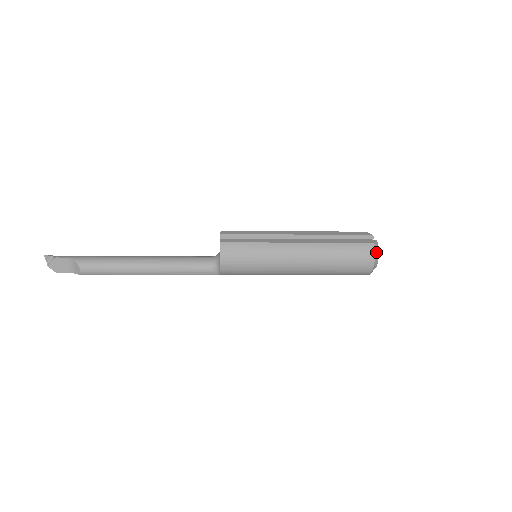
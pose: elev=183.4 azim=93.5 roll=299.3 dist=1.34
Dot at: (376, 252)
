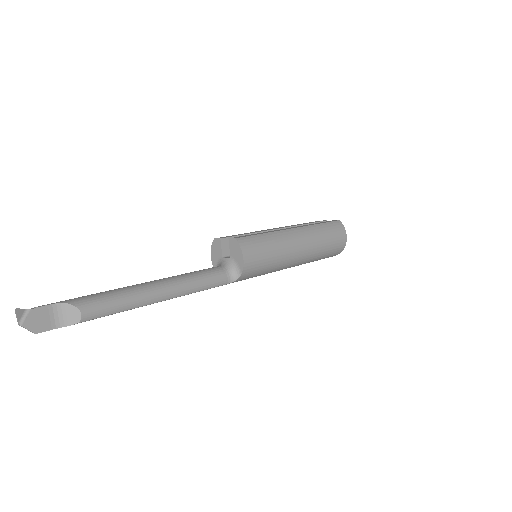
Dot at: (344, 227)
